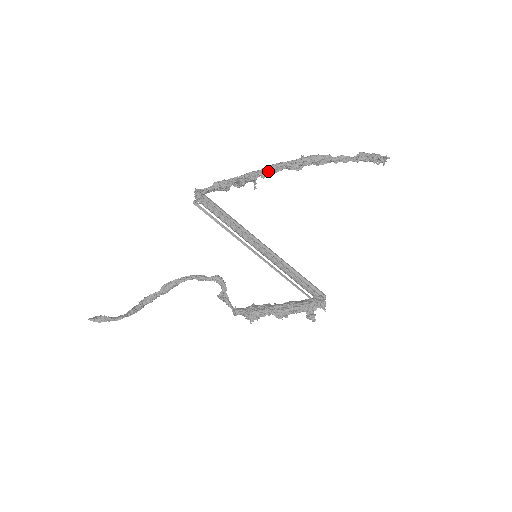
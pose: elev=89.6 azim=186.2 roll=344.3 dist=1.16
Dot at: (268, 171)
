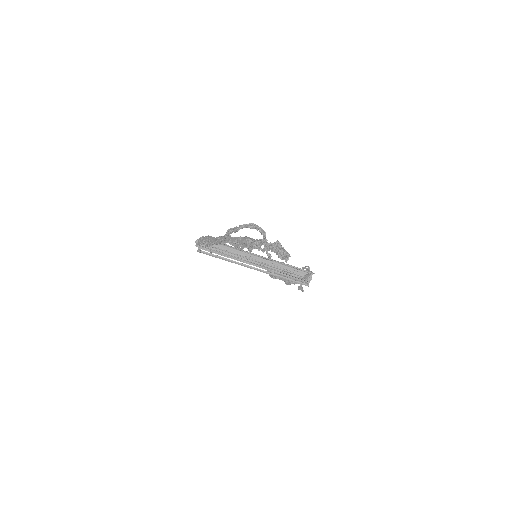
Dot at: occluded
